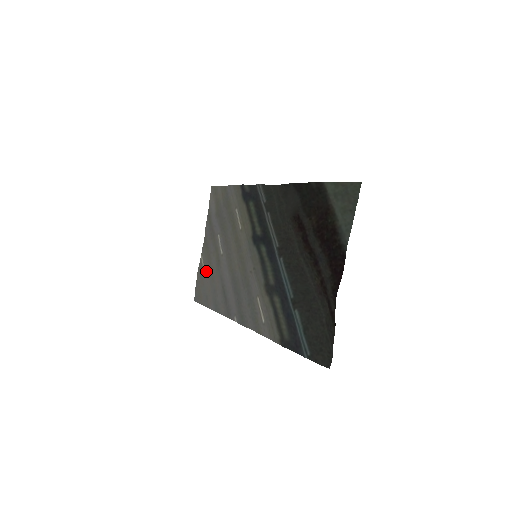
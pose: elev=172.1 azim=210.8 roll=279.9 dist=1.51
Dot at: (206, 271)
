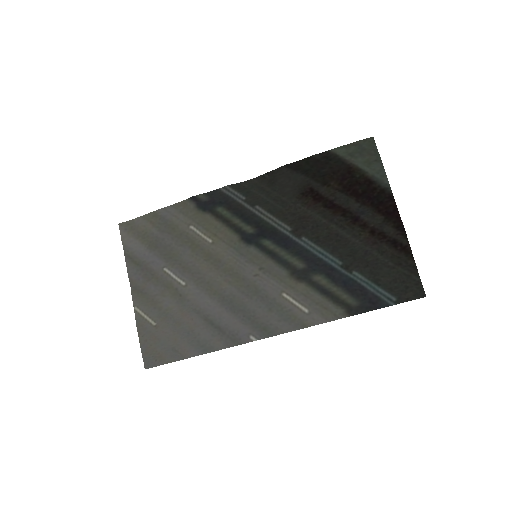
Dot at: (156, 321)
